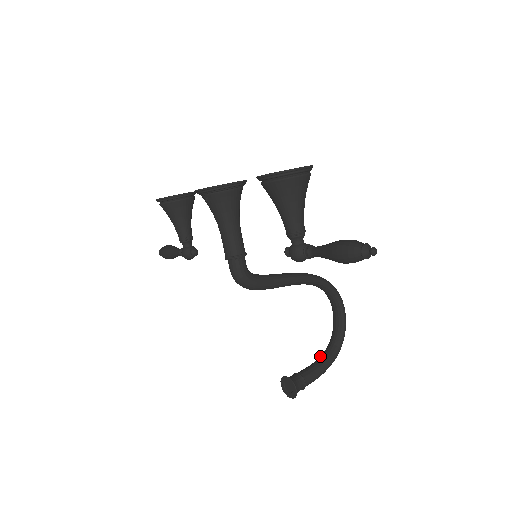
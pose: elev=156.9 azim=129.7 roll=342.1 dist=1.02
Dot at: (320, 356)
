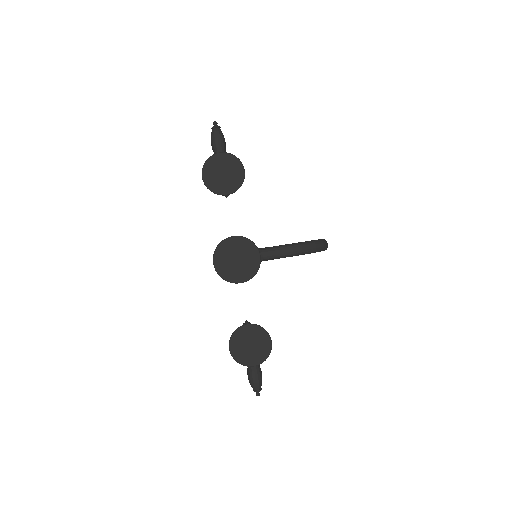
Dot at: occluded
